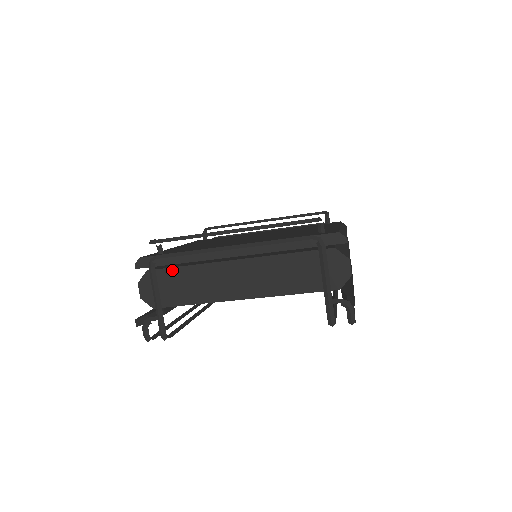
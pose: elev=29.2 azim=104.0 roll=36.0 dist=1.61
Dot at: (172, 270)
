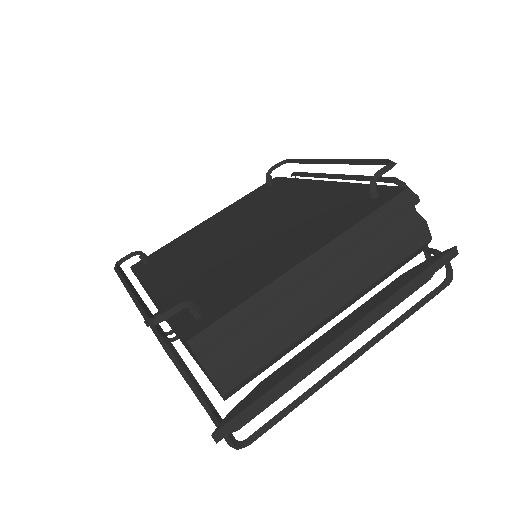
Dot at: occluded
